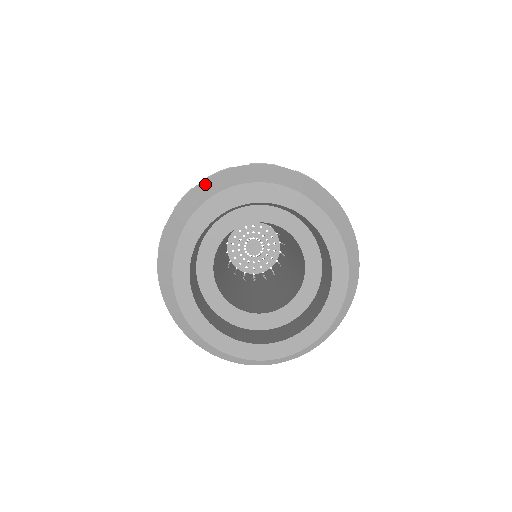
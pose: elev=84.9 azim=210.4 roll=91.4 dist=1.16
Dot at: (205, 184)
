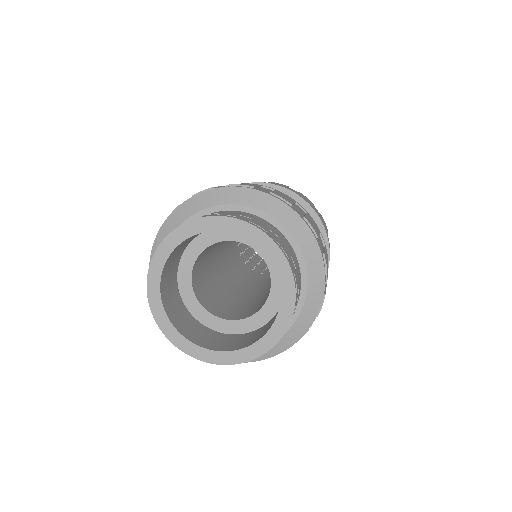
Dot at: occluded
